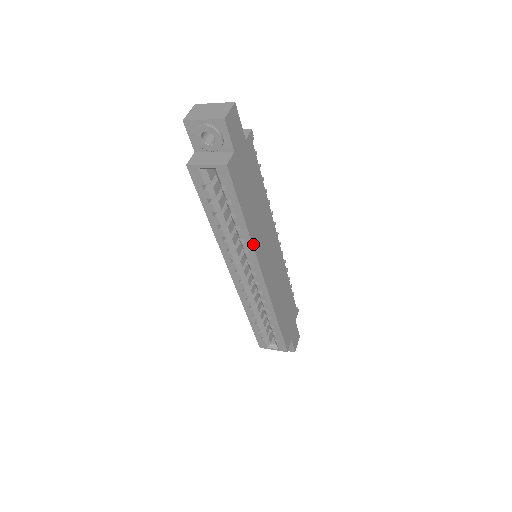
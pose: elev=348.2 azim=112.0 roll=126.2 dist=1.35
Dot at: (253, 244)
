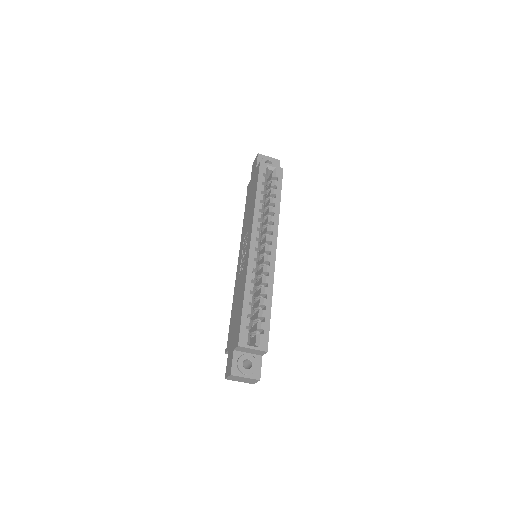
Dot at: (278, 219)
